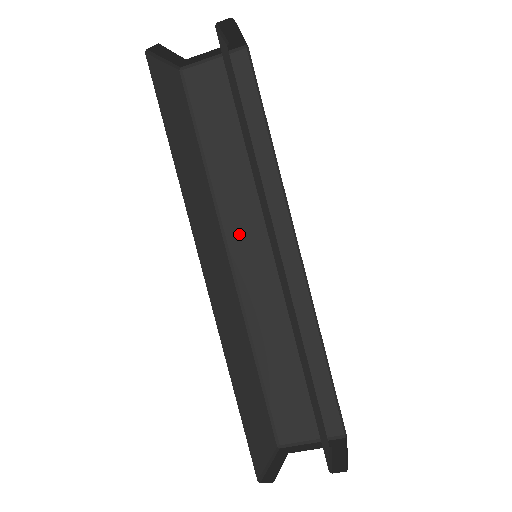
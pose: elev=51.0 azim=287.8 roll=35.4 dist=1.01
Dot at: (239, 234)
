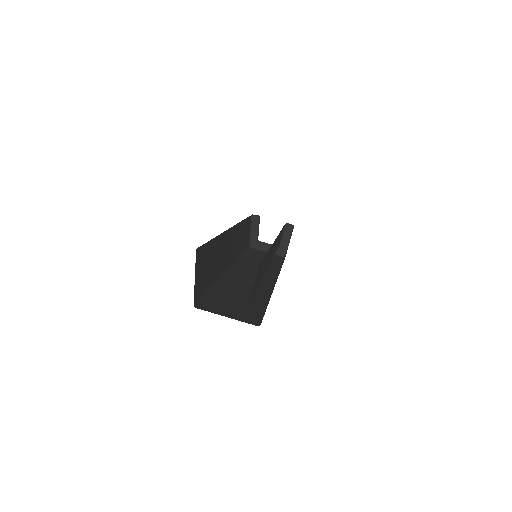
Dot at: (243, 268)
